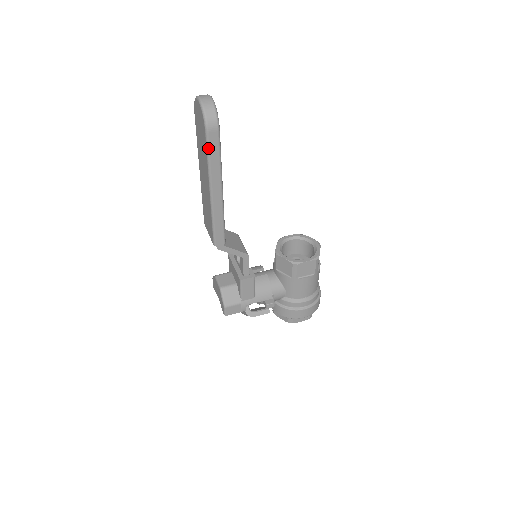
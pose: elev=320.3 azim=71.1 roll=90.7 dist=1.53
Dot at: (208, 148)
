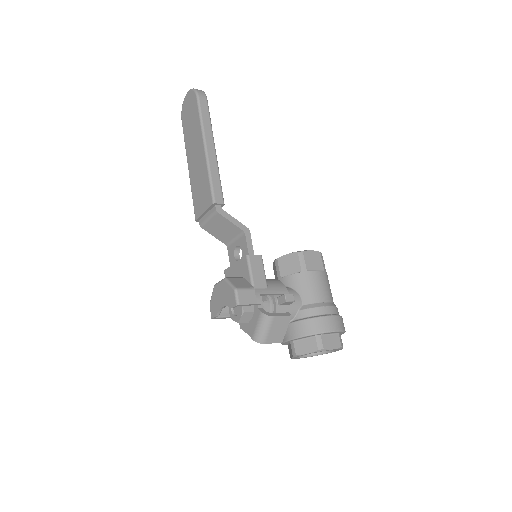
Dot at: (200, 109)
